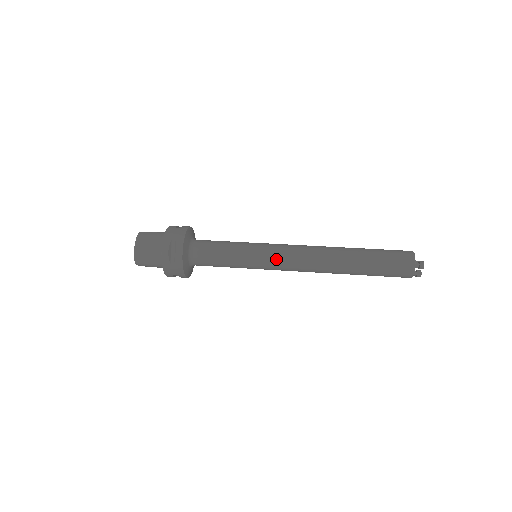
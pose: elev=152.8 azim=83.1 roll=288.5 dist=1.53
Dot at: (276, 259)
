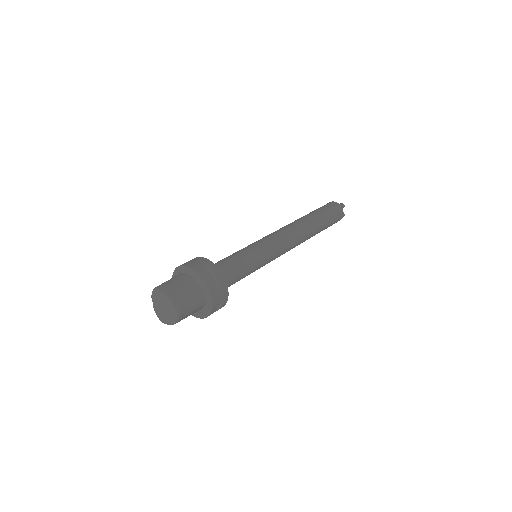
Dot at: (276, 244)
